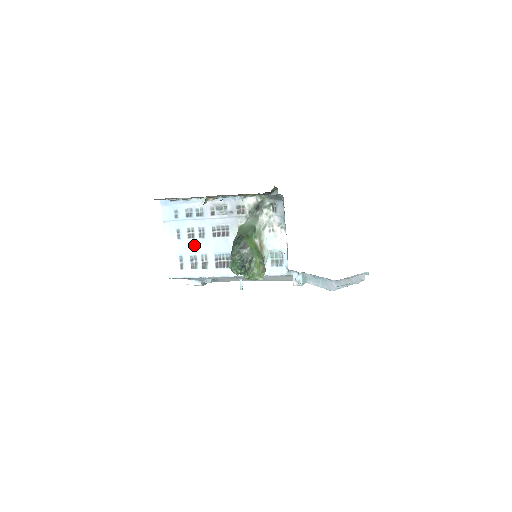
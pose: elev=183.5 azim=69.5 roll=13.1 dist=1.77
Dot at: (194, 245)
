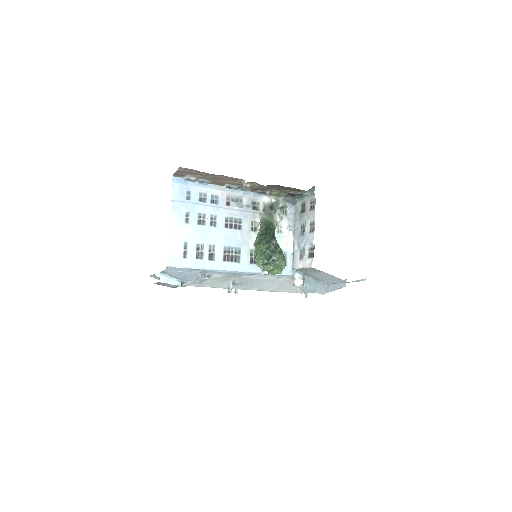
Dot at: (203, 233)
